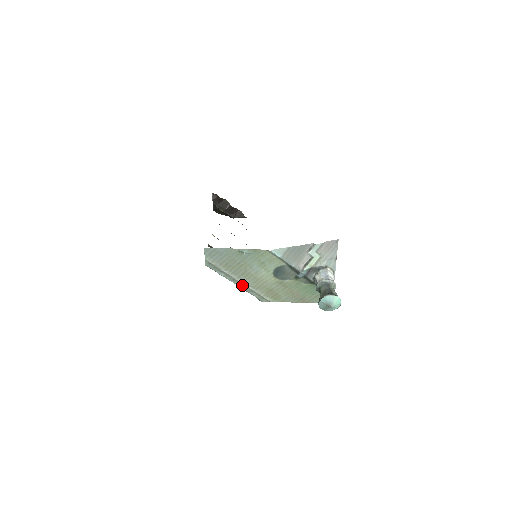
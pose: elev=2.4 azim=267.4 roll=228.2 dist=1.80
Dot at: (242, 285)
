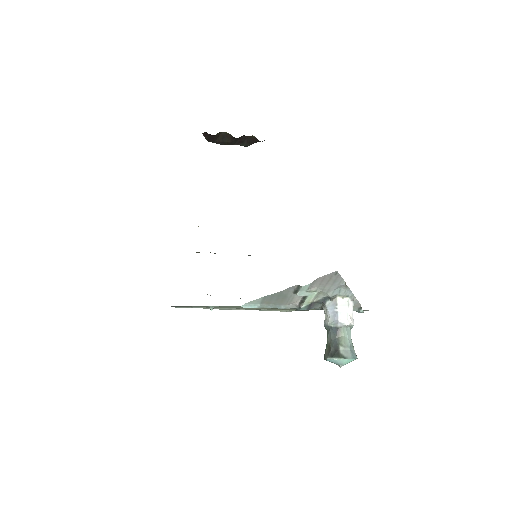
Dot at: (242, 309)
